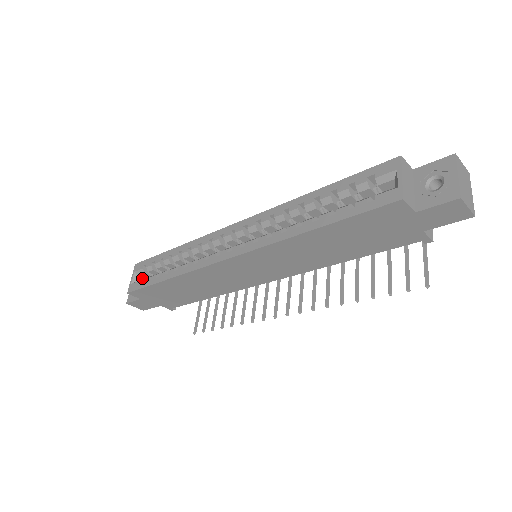
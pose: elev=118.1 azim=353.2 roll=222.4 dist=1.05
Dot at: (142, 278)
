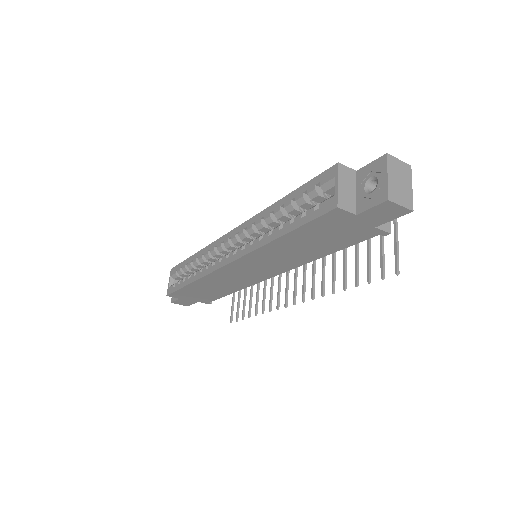
Dot at: occluded
